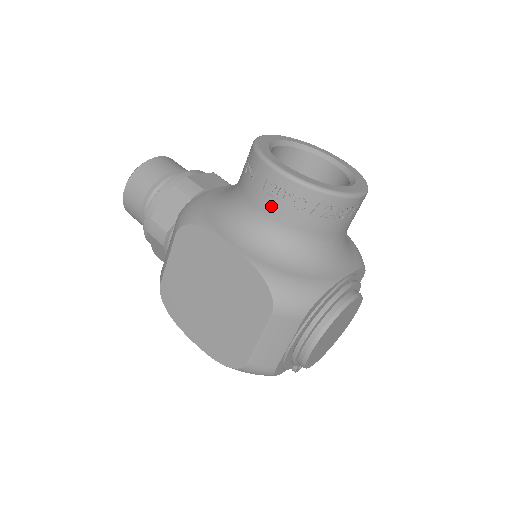
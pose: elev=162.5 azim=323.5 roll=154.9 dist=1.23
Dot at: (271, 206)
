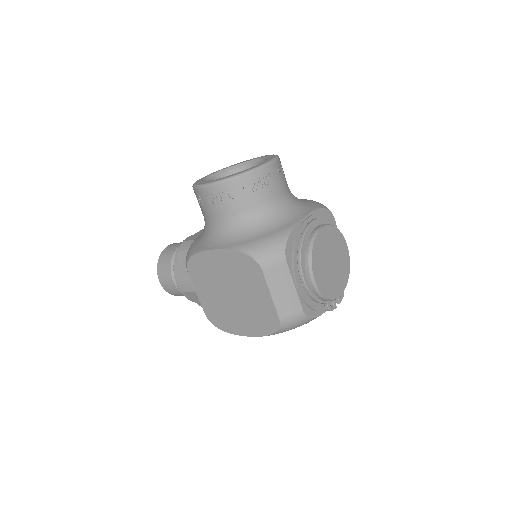
Dot at: (220, 209)
